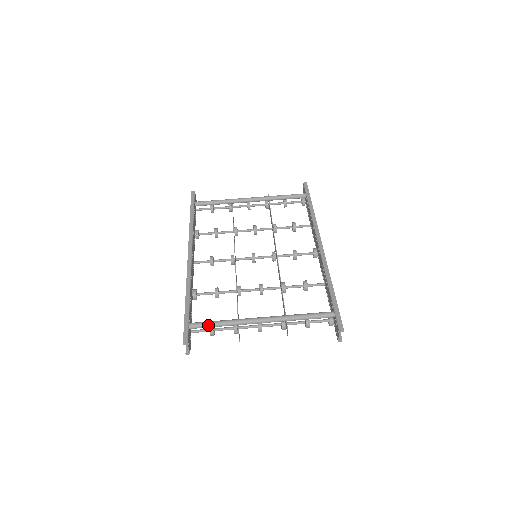
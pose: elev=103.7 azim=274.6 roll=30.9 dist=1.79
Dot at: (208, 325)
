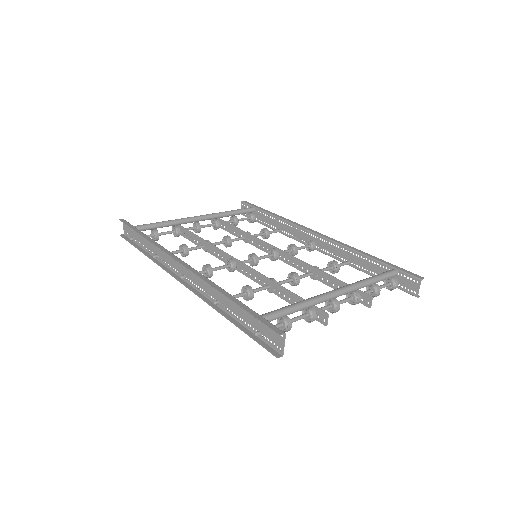
Dot at: (285, 311)
